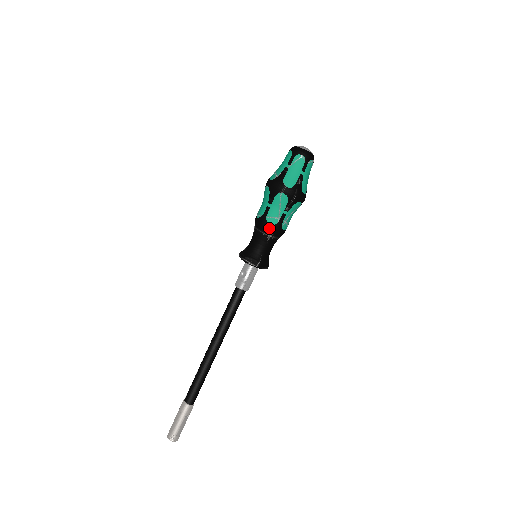
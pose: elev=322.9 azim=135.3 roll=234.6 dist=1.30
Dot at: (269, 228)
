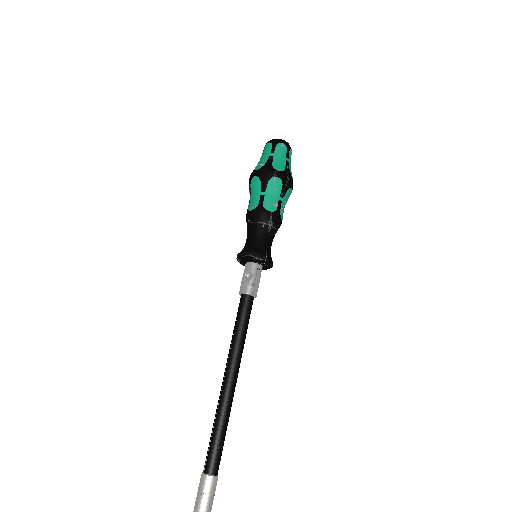
Dot at: (269, 216)
